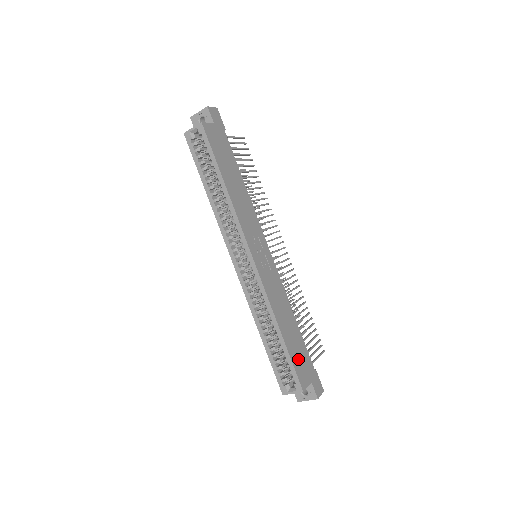
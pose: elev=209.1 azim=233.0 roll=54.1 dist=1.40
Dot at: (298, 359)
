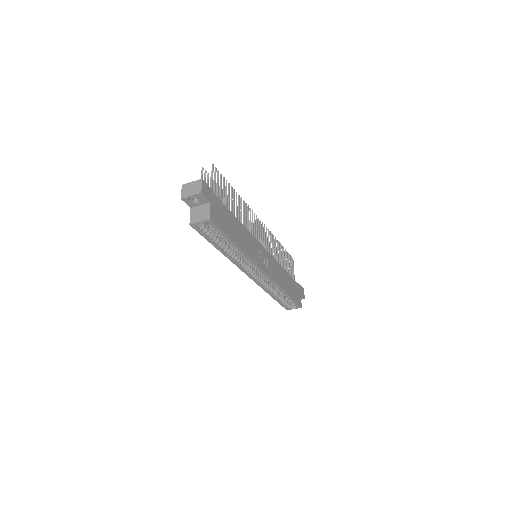
Dot at: (295, 293)
